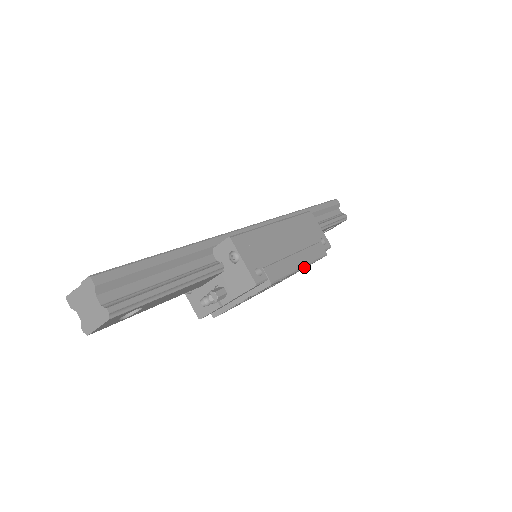
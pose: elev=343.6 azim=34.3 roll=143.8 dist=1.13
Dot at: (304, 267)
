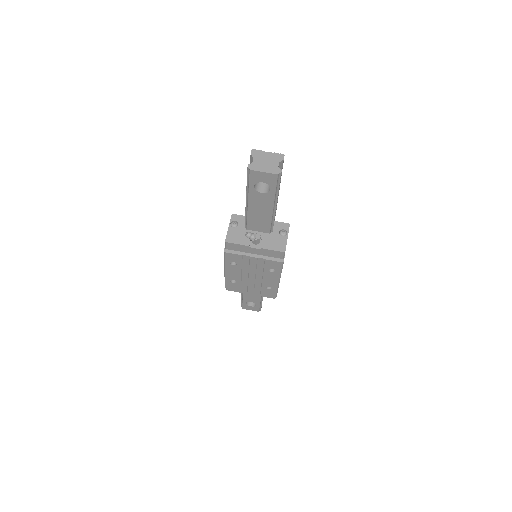
Dot at: (276, 283)
